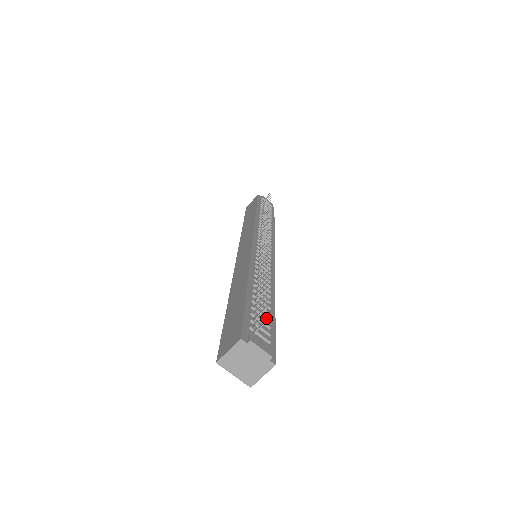
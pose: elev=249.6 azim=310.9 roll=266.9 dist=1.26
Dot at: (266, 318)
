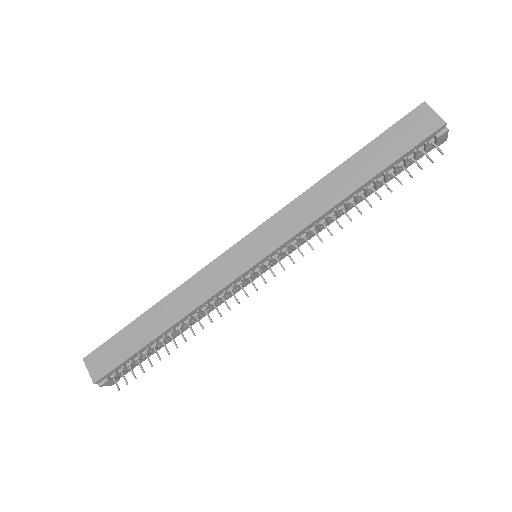
Dot at: occluded
